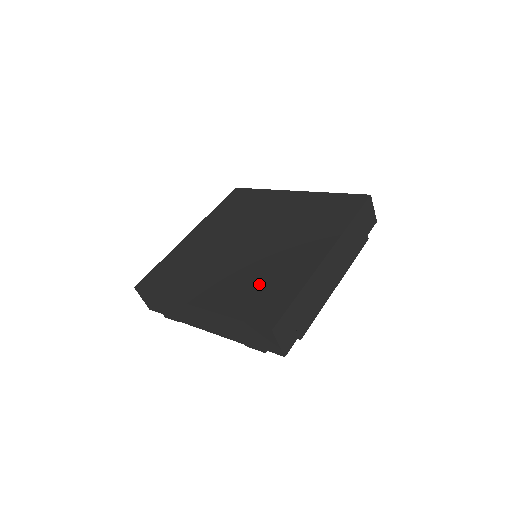
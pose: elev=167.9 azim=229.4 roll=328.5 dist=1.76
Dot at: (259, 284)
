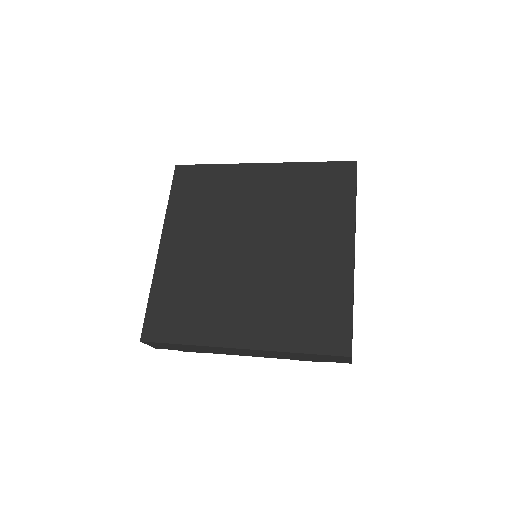
Dot at: (301, 304)
